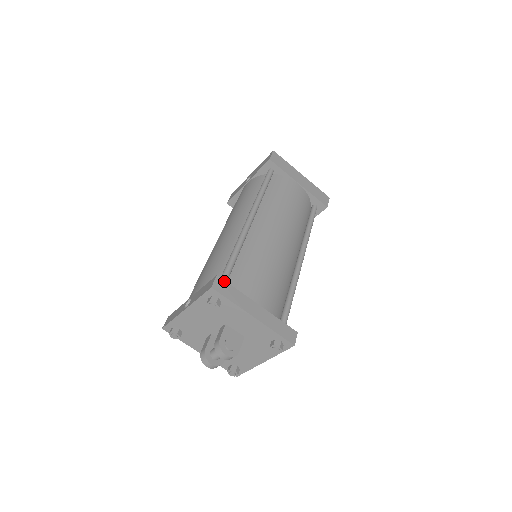
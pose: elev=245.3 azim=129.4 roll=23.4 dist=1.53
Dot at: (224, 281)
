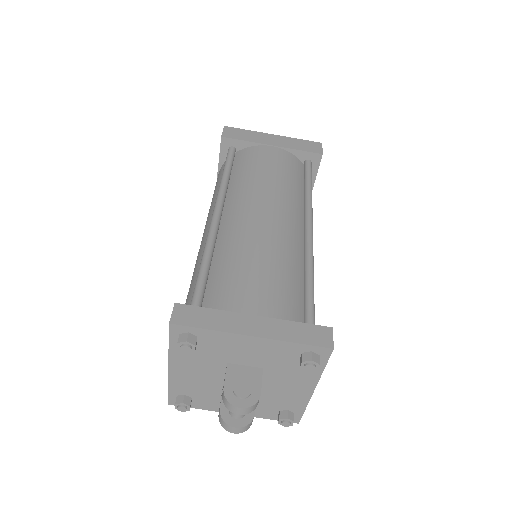
Dot at: (188, 306)
